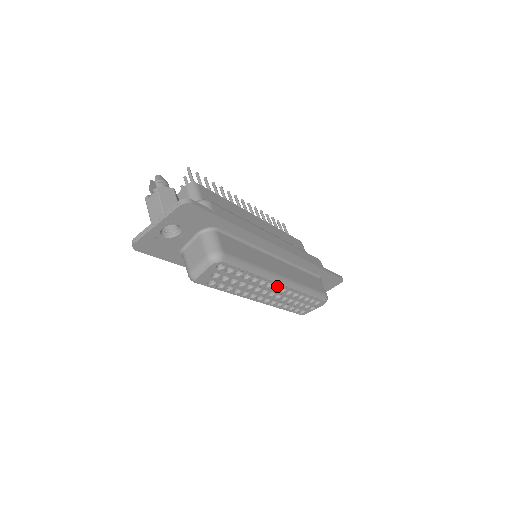
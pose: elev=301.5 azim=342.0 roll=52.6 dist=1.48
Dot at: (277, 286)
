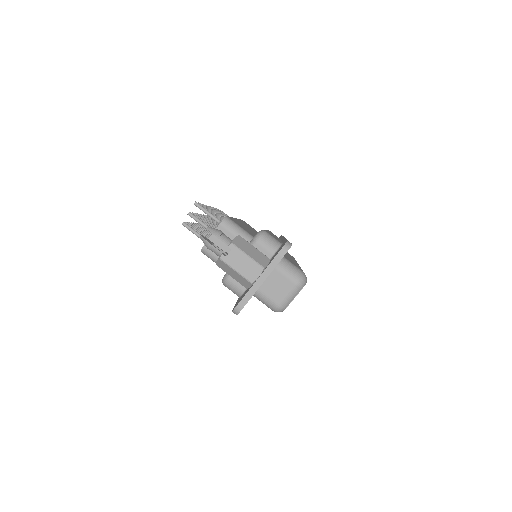
Dot at: occluded
